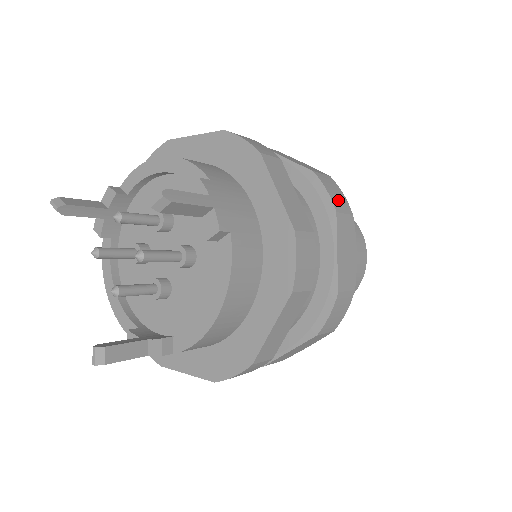
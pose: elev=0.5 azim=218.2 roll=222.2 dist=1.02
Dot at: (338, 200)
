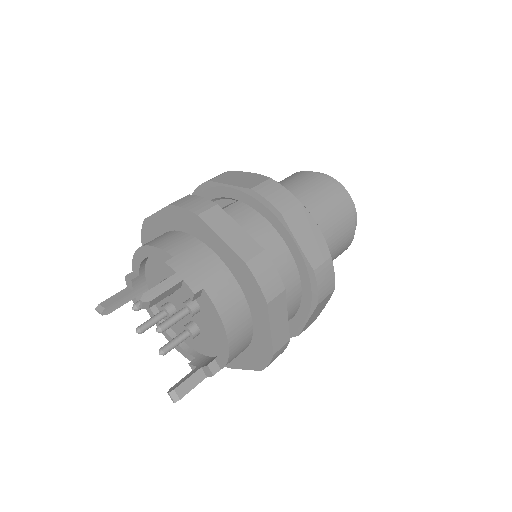
Dot at: (281, 200)
